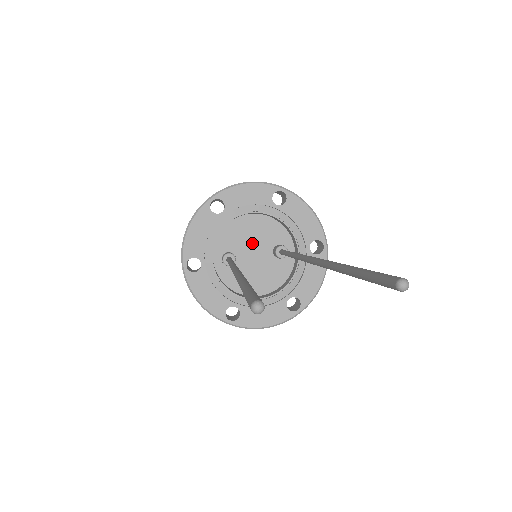
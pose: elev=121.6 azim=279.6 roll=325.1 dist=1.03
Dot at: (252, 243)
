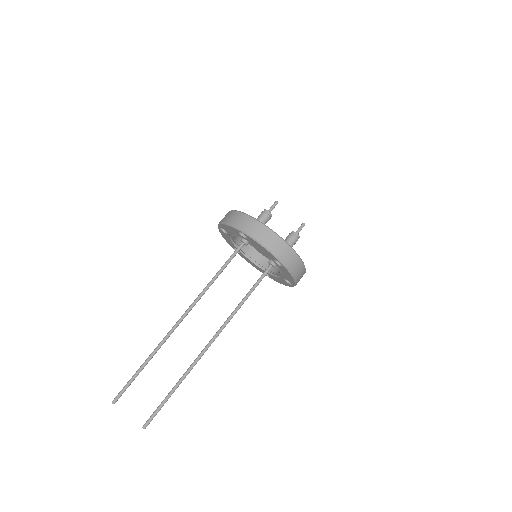
Dot at: occluded
